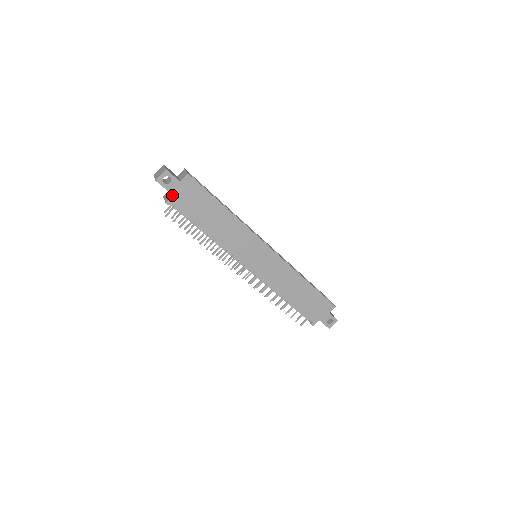
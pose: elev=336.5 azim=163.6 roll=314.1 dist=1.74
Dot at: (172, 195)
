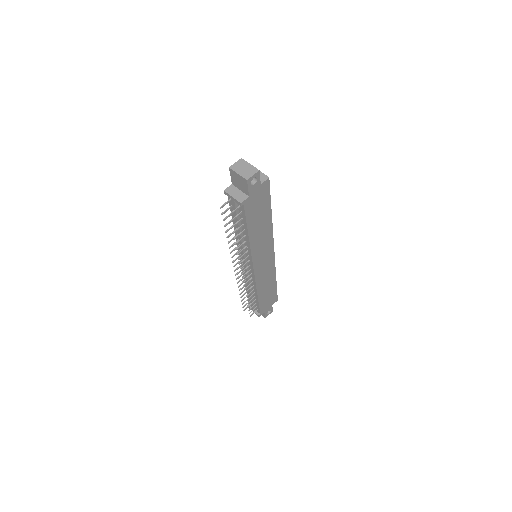
Dot at: (249, 196)
